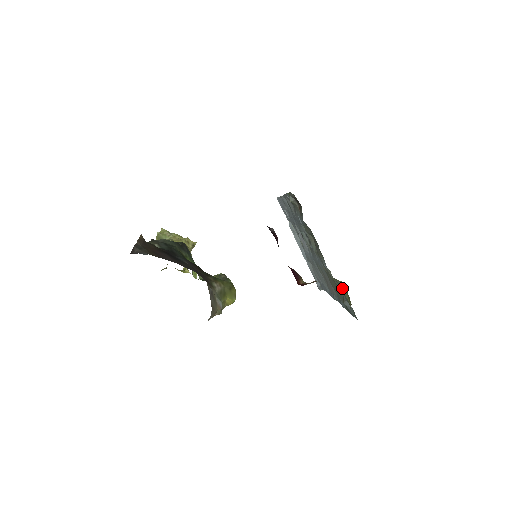
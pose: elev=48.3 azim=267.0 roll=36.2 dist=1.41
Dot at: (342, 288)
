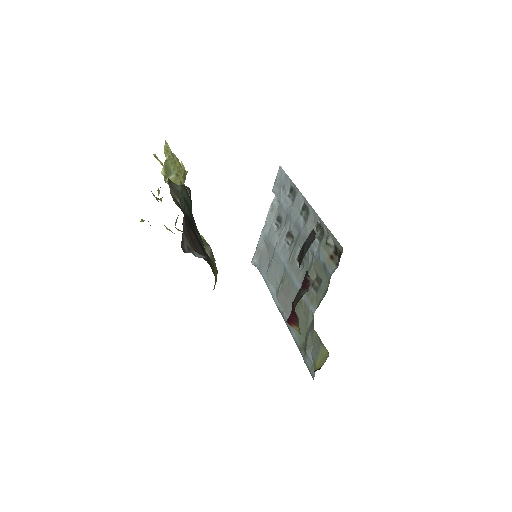
Dot at: (321, 350)
